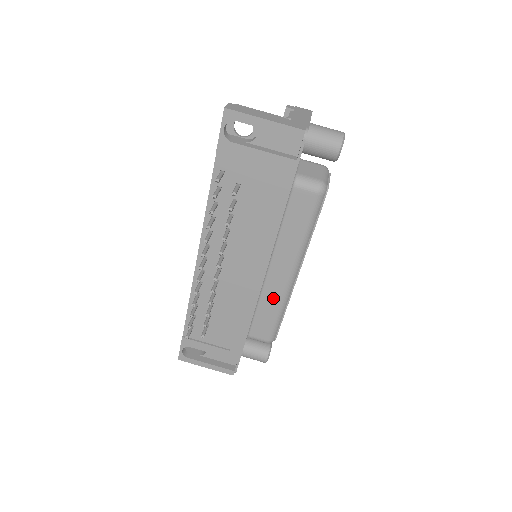
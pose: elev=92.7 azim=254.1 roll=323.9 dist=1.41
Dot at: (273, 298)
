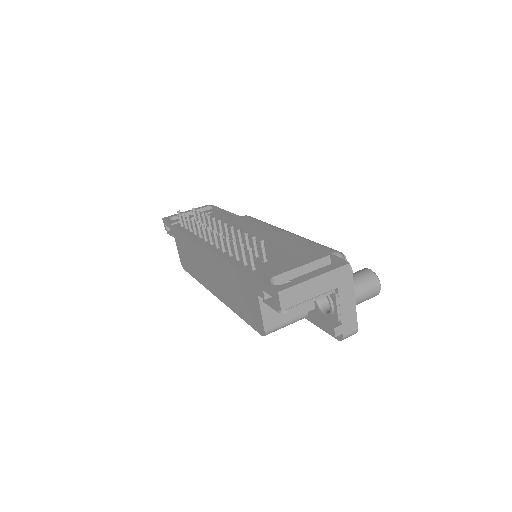
Dot at: occluded
